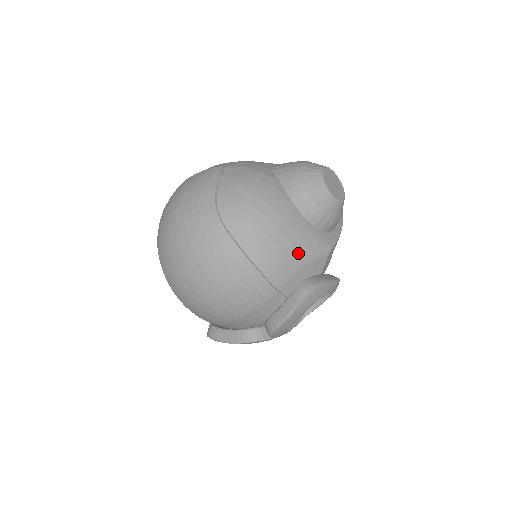
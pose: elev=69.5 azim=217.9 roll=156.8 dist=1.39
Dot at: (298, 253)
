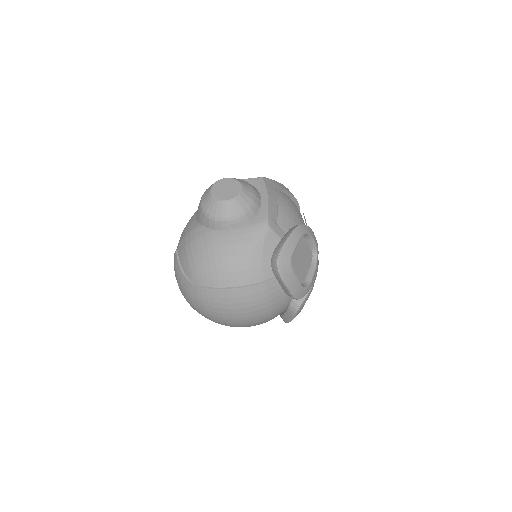
Dot at: (249, 253)
